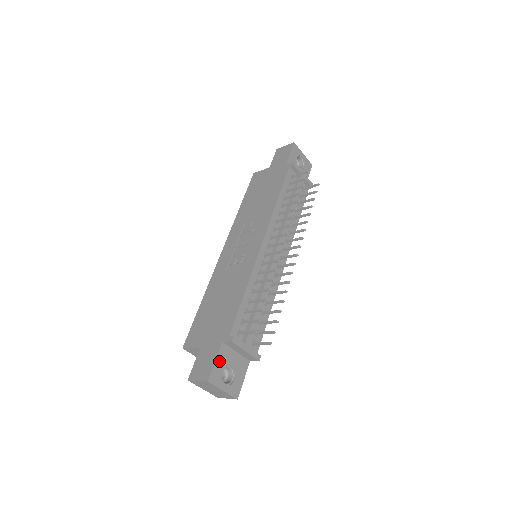
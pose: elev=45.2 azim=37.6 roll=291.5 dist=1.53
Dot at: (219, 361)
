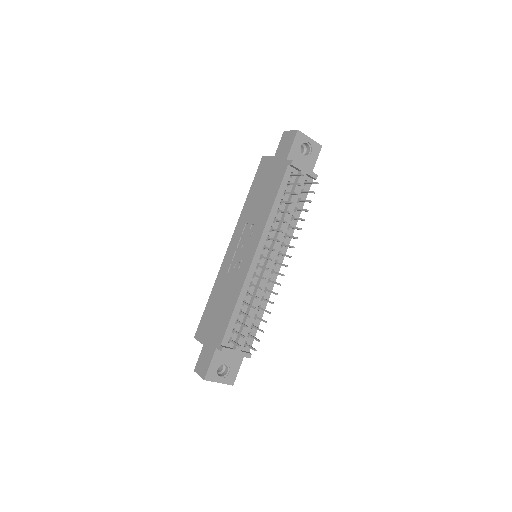
Dot at: (214, 363)
